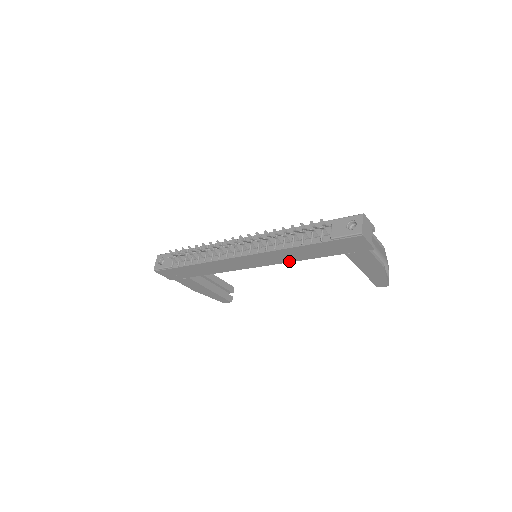
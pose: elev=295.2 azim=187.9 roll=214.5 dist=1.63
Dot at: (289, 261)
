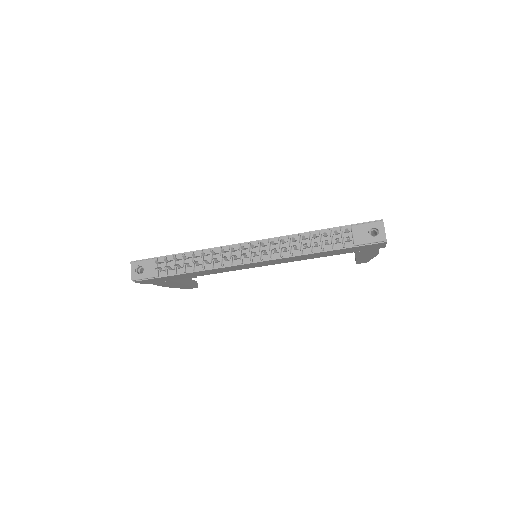
Dot at: (296, 260)
